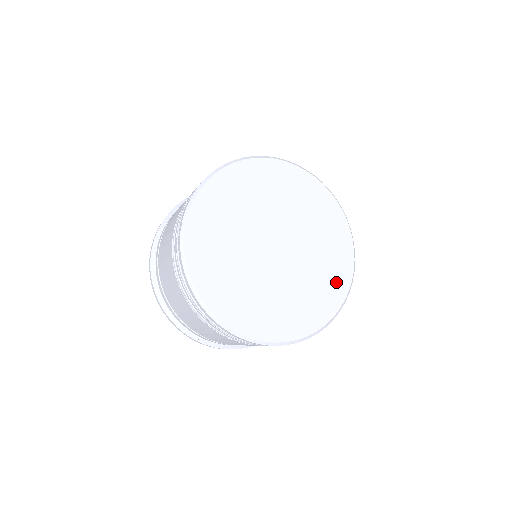
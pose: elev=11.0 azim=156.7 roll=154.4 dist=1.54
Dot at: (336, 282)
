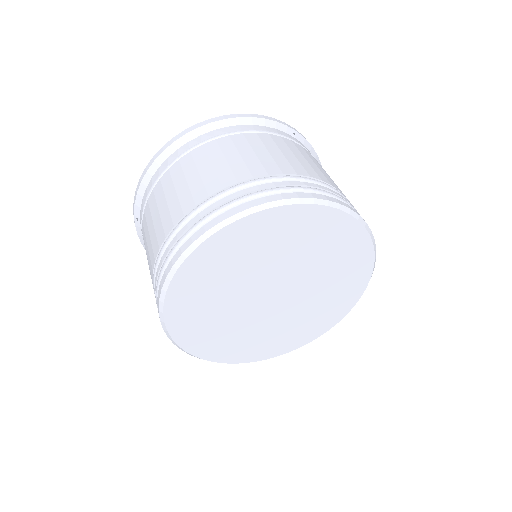
Dot at: (354, 252)
